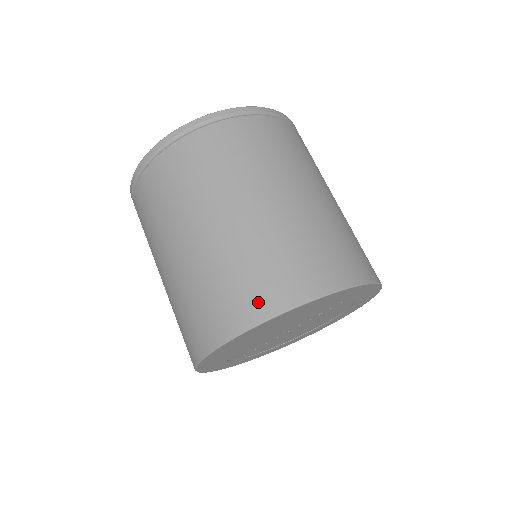
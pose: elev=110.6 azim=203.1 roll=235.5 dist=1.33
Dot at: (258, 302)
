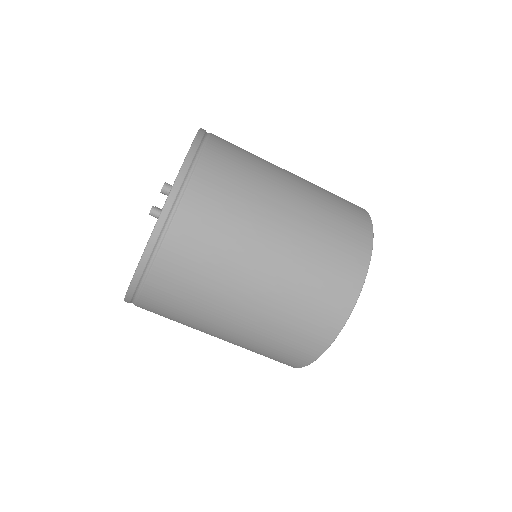
Dot at: (353, 266)
